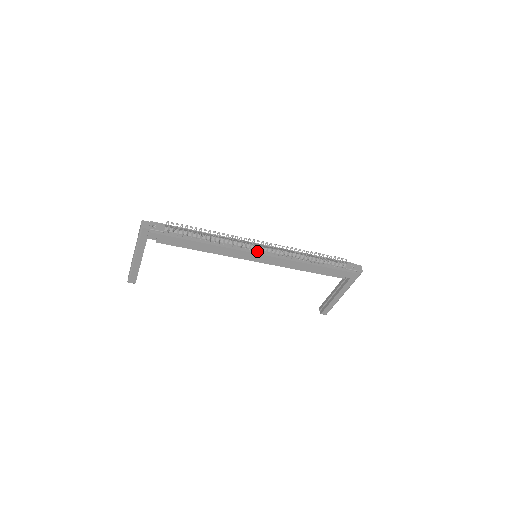
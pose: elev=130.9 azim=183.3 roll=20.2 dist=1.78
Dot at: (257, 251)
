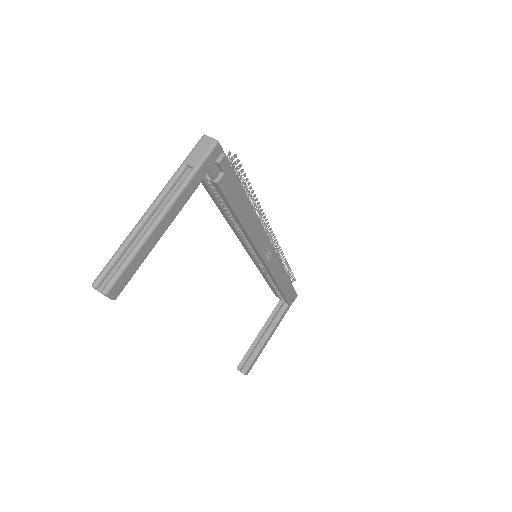
Dot at: occluded
